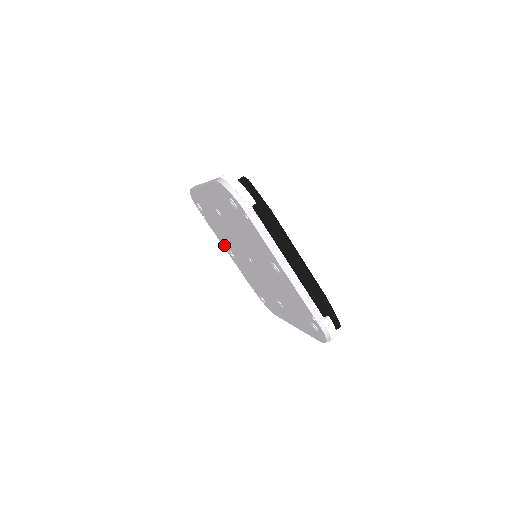
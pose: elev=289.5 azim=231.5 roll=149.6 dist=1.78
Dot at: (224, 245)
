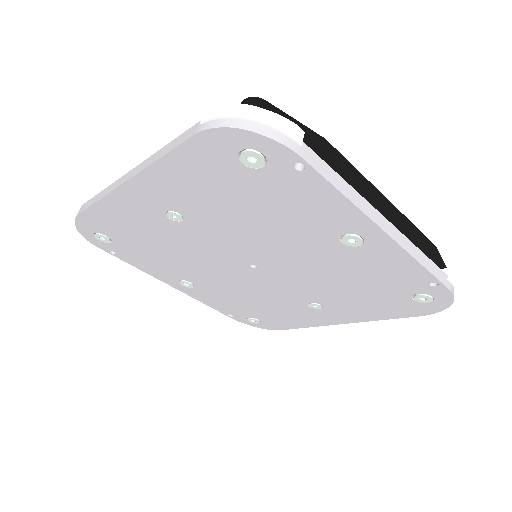
Dot at: (166, 278)
